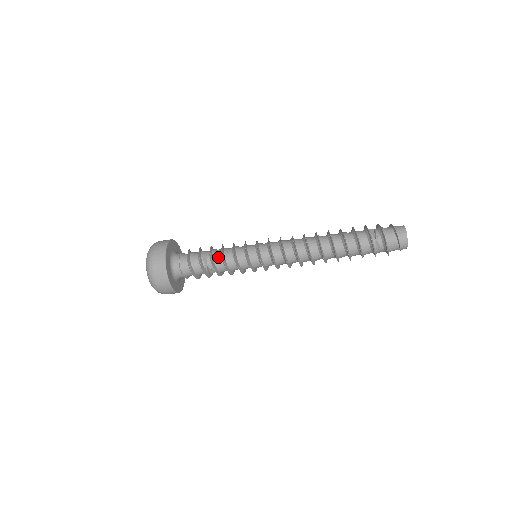
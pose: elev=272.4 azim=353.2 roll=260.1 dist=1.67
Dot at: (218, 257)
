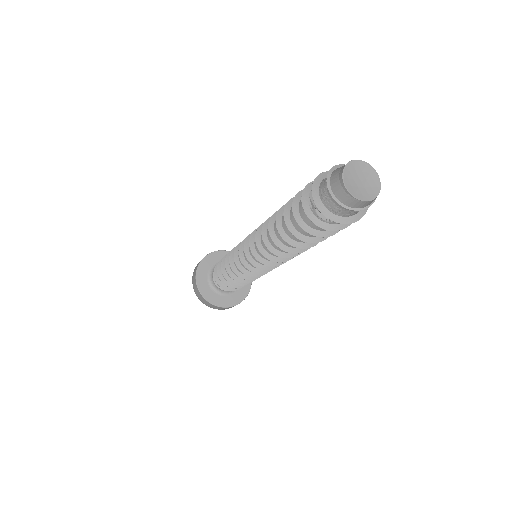
Dot at: occluded
